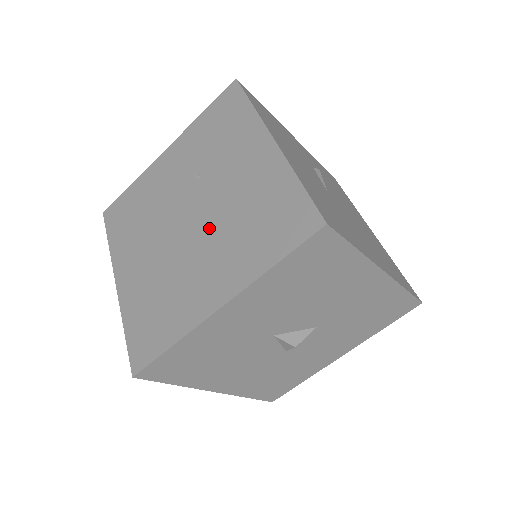
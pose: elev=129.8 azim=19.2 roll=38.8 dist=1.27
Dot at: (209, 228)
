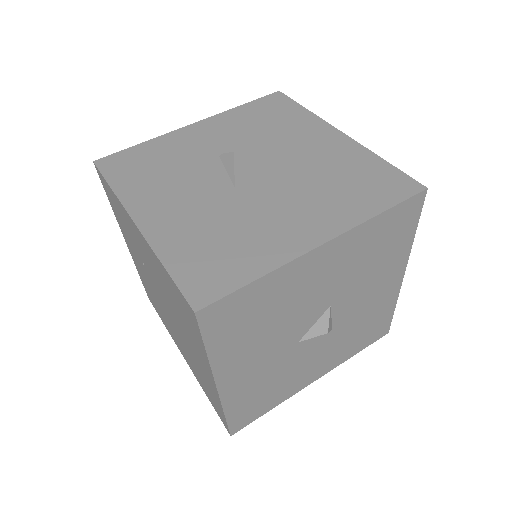
Dot at: (173, 314)
